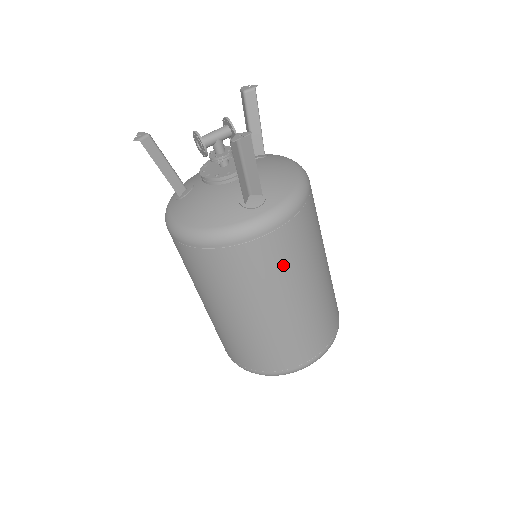
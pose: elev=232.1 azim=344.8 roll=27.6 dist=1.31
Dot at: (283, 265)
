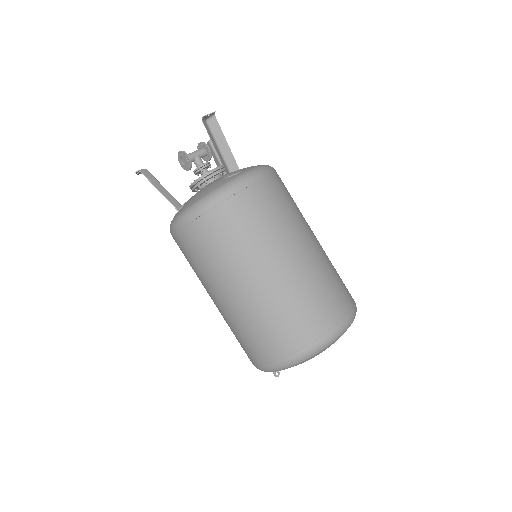
Dot at: (274, 214)
